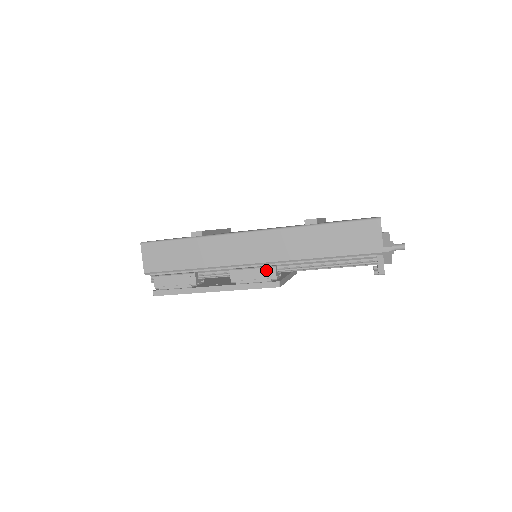
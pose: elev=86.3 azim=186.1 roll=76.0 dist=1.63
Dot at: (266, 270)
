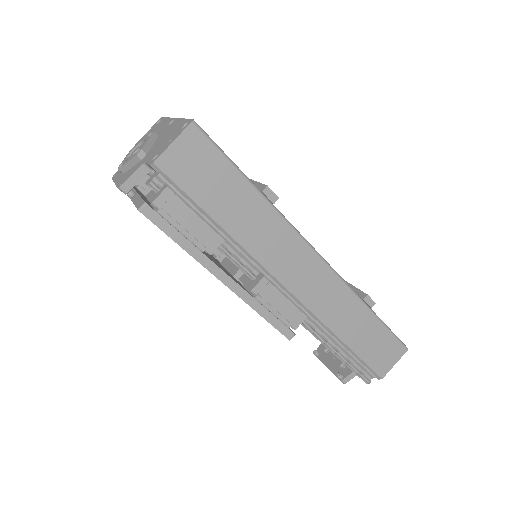
Dot at: (297, 312)
